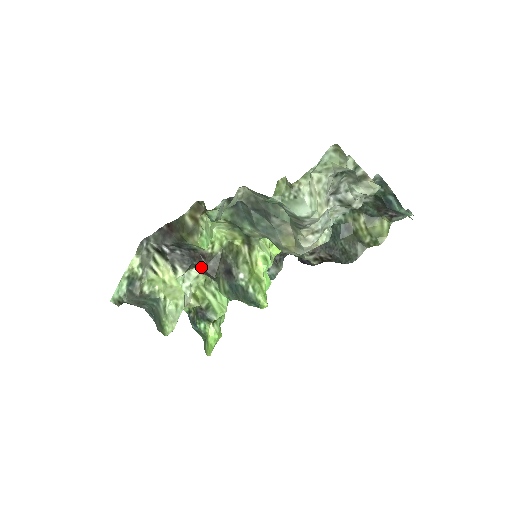
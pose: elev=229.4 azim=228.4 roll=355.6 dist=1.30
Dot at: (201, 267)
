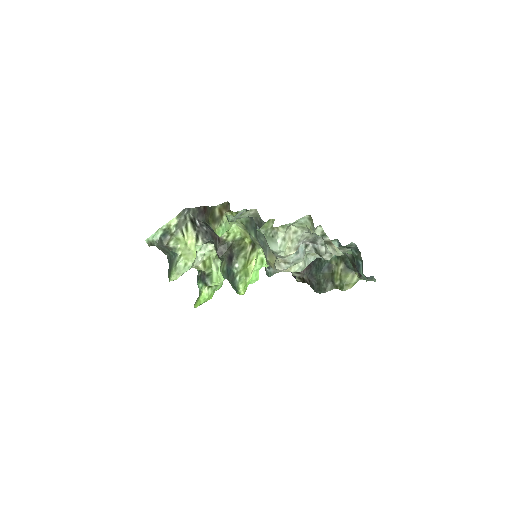
Dot at: (215, 246)
